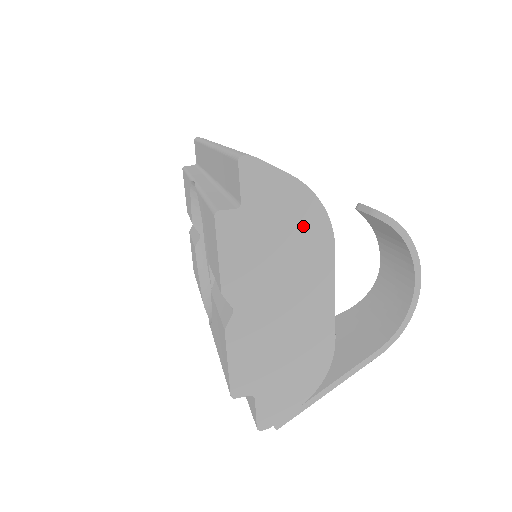
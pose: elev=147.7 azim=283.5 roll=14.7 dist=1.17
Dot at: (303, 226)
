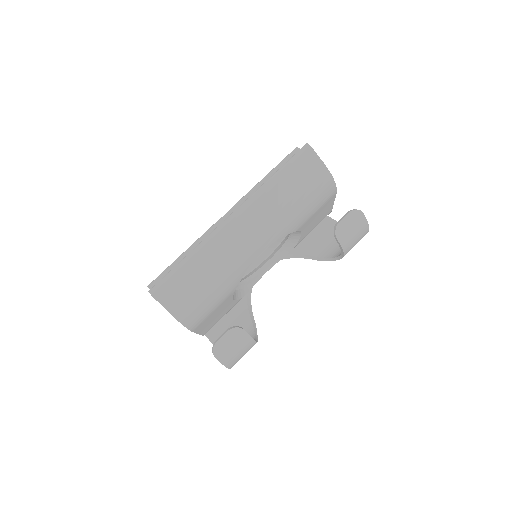
Dot at: occluded
